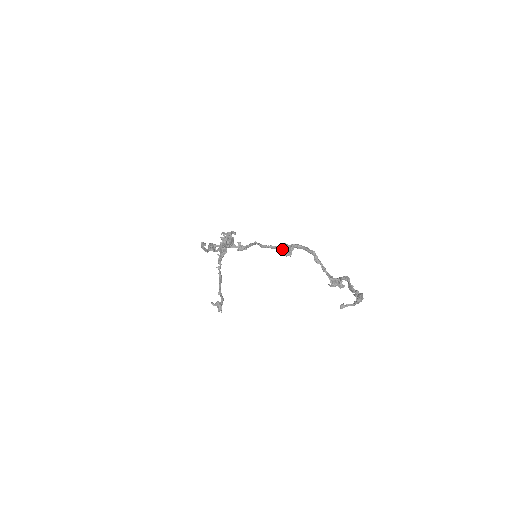
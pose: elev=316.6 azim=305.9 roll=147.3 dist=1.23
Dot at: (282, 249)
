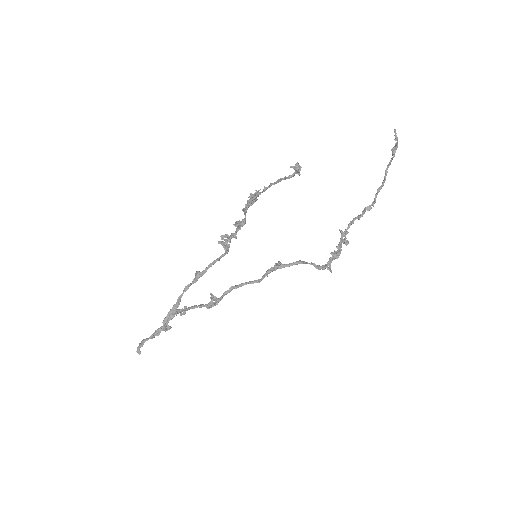
Dot at: (265, 275)
